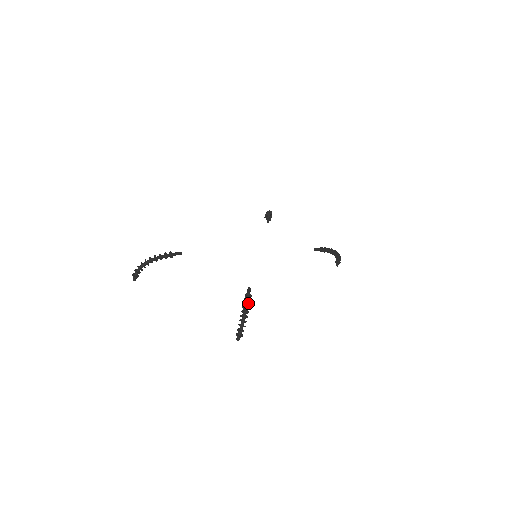
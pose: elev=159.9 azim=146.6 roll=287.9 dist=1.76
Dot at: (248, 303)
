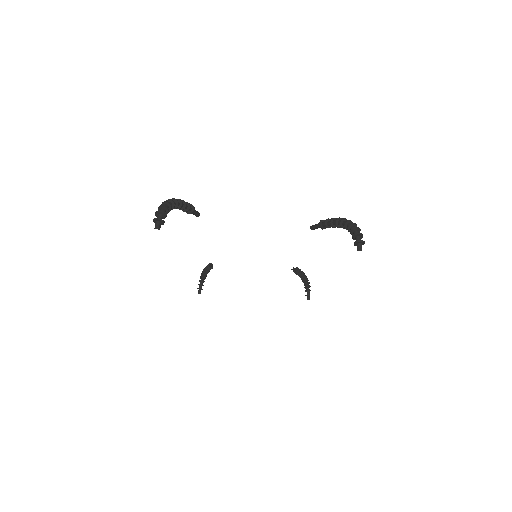
Dot at: occluded
